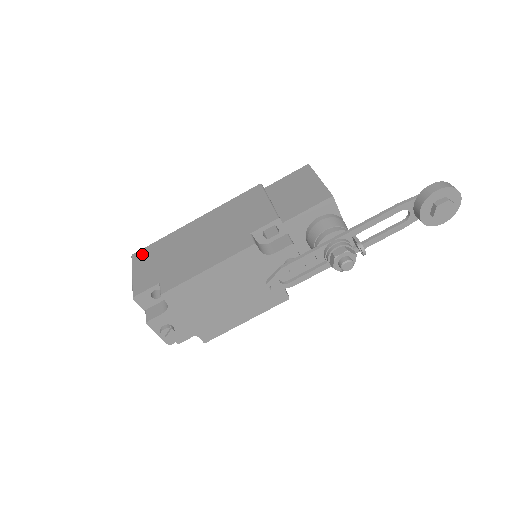
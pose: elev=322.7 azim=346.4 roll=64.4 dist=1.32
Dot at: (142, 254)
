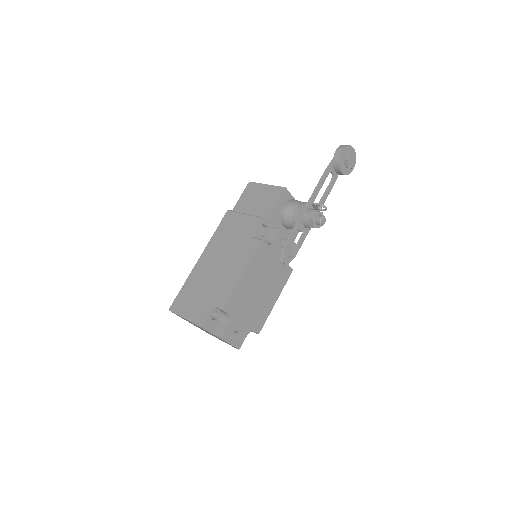
Dot at: (178, 303)
